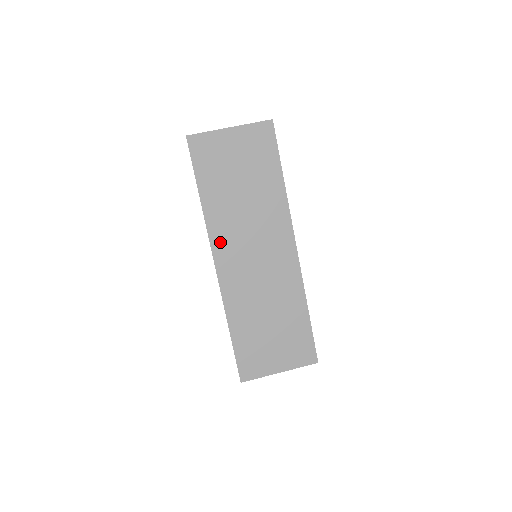
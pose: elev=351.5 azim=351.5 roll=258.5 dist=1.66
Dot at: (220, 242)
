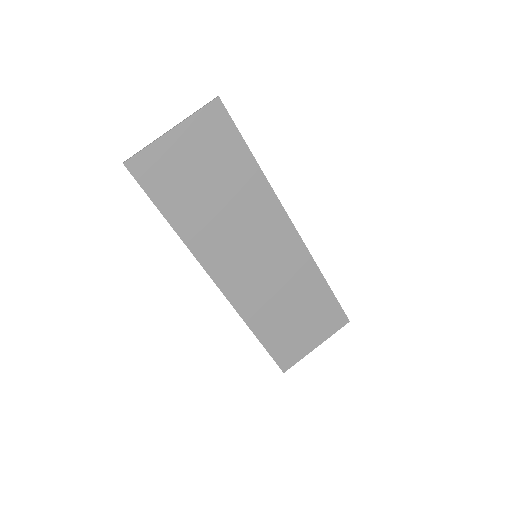
Dot at: (213, 261)
